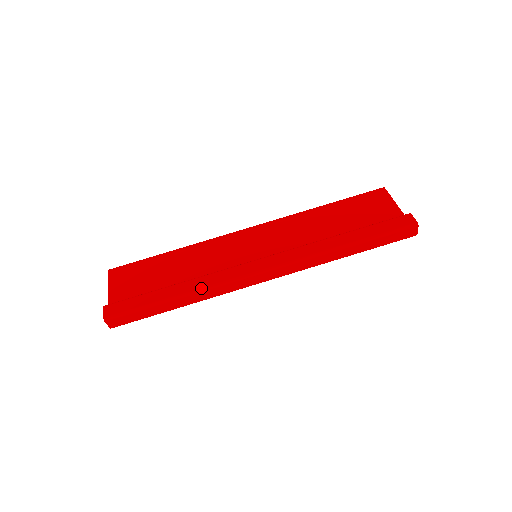
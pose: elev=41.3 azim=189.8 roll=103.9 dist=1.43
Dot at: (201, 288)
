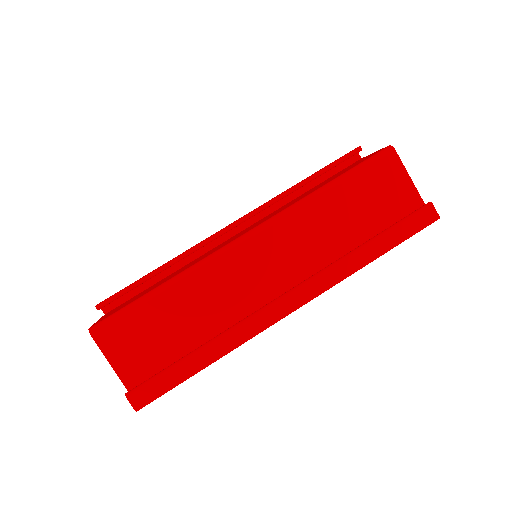
Dot at: (233, 348)
